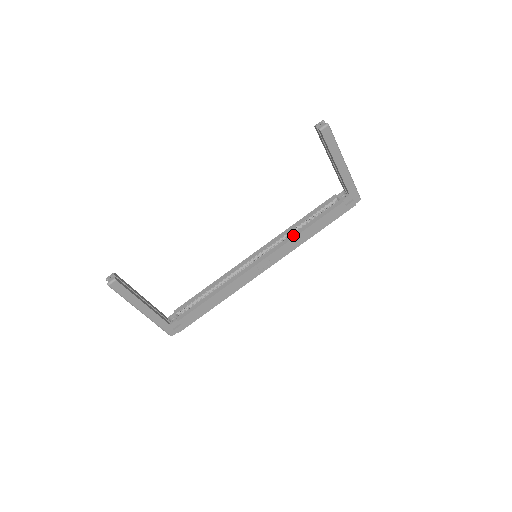
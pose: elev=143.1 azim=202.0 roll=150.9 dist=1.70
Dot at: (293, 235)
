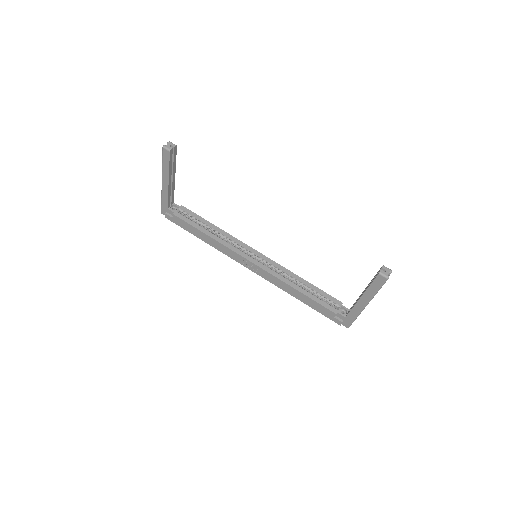
Dot at: (288, 281)
